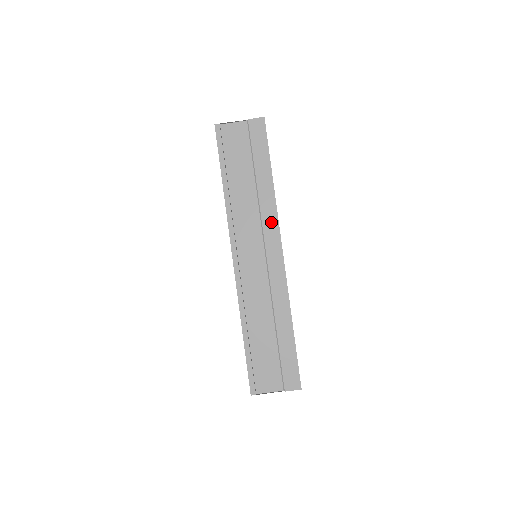
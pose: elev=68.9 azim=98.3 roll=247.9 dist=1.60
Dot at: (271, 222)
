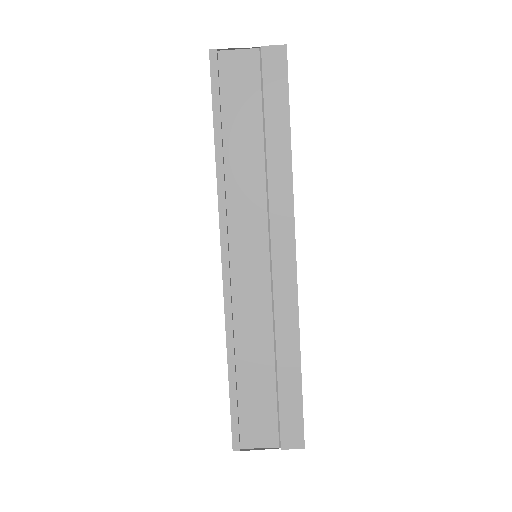
Dot at: (283, 208)
